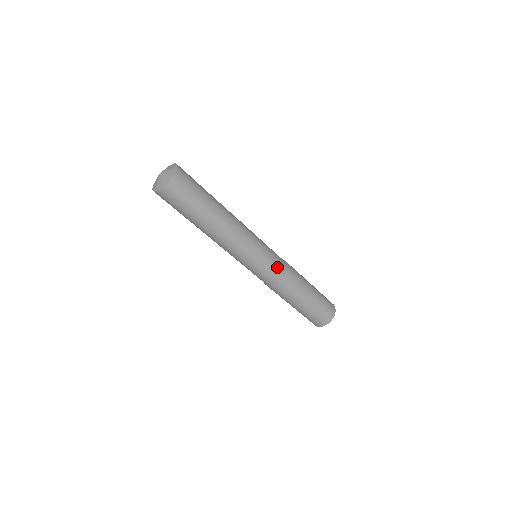
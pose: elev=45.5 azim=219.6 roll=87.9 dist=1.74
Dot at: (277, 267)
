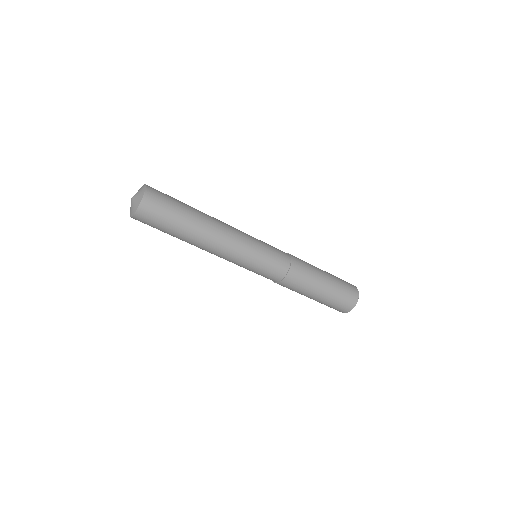
Dot at: (280, 261)
